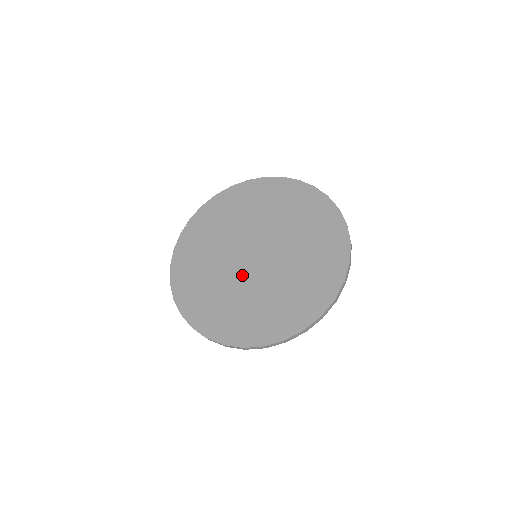
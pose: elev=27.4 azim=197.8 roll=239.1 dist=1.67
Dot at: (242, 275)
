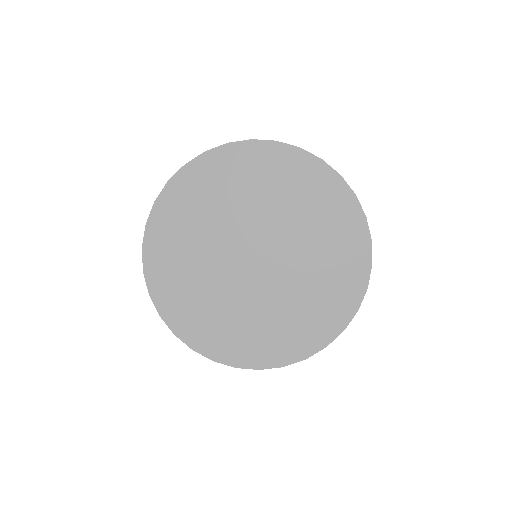
Dot at: (256, 286)
